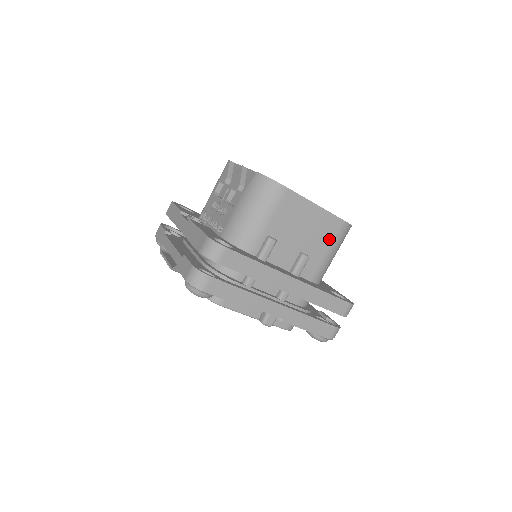
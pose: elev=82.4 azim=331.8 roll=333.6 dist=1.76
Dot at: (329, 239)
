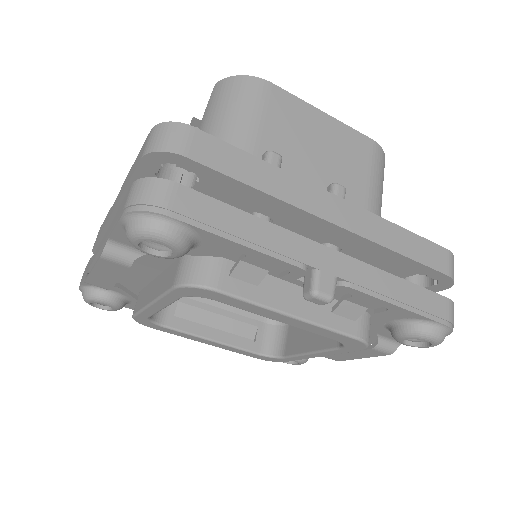
Dot at: (363, 167)
